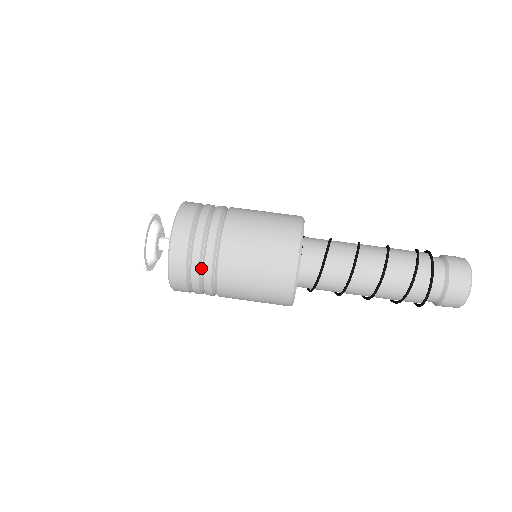
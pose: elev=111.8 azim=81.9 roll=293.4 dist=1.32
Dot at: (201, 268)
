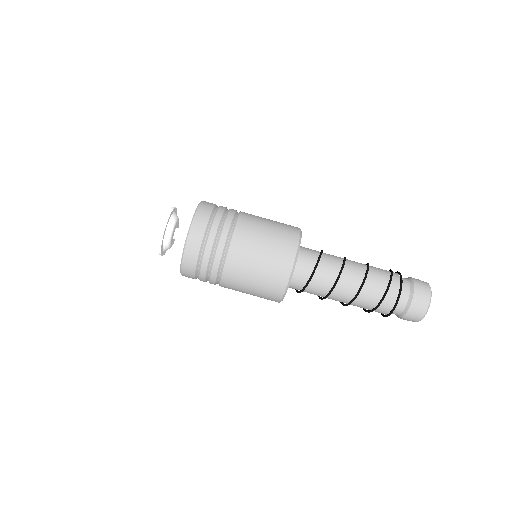
Dot at: (209, 269)
